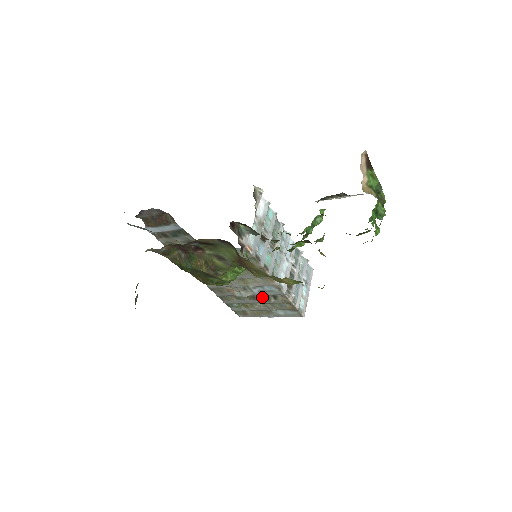
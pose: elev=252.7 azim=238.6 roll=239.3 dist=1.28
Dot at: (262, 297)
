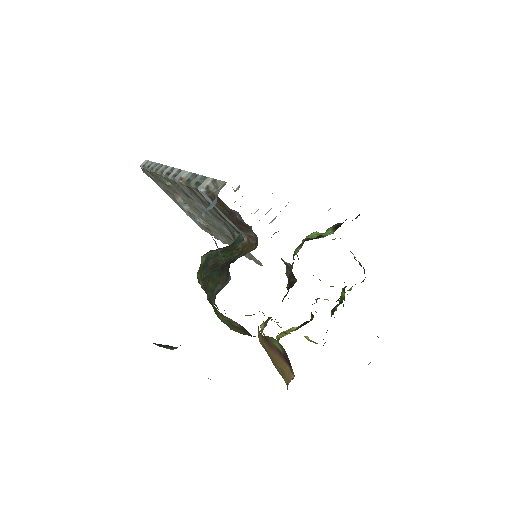
Dot at: occluded
